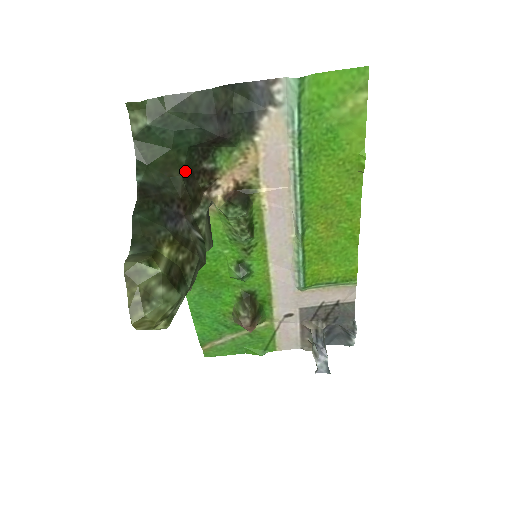
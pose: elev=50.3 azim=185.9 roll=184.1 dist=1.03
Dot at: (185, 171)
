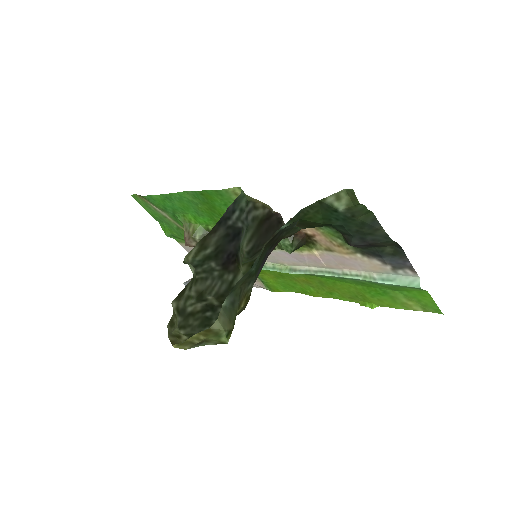
Dot at: occluded
